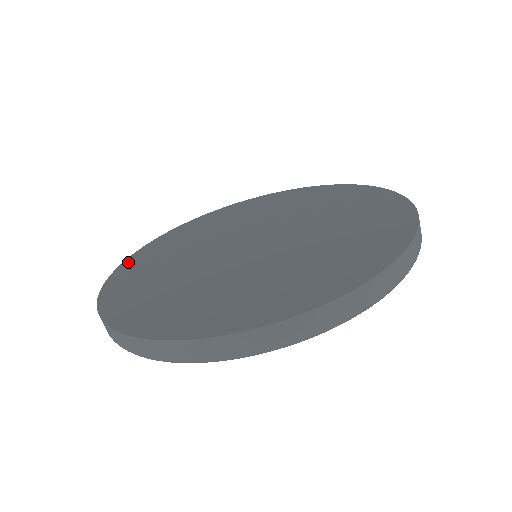
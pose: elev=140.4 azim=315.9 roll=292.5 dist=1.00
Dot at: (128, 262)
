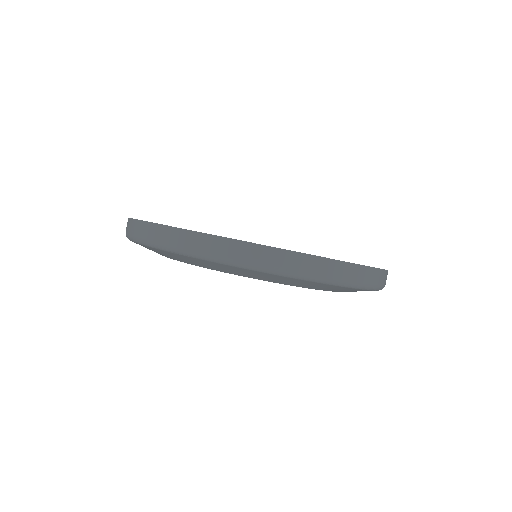
Dot at: occluded
